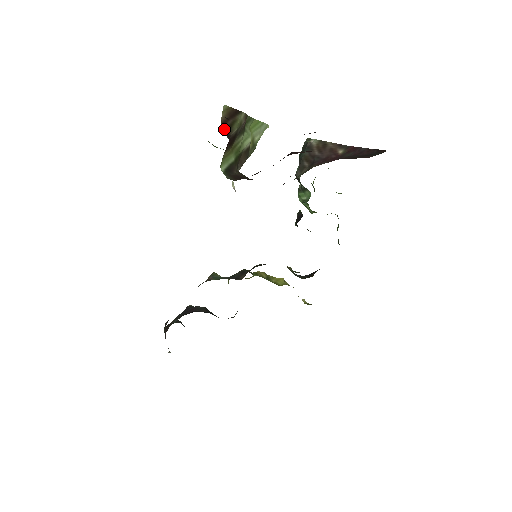
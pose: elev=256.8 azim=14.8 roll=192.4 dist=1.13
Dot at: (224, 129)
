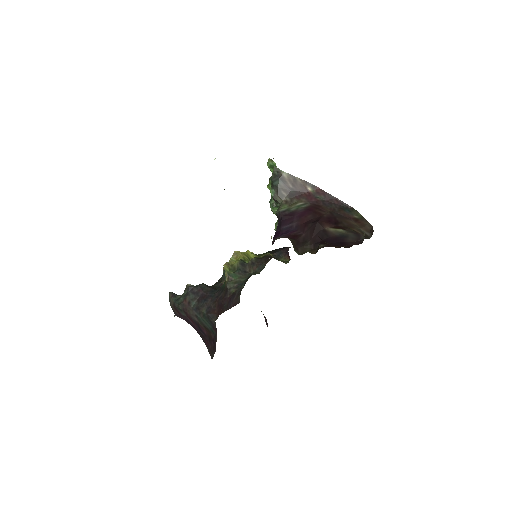
Dot at: occluded
